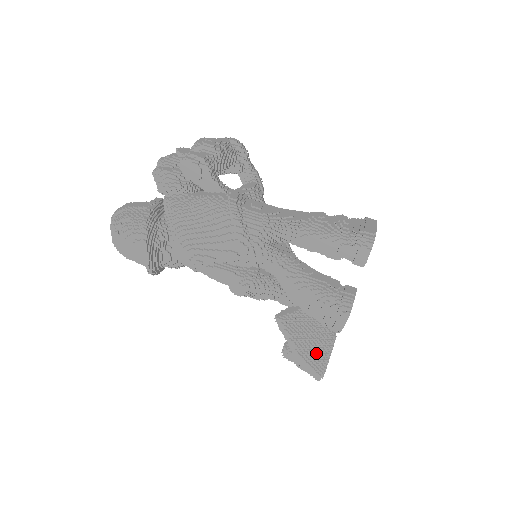
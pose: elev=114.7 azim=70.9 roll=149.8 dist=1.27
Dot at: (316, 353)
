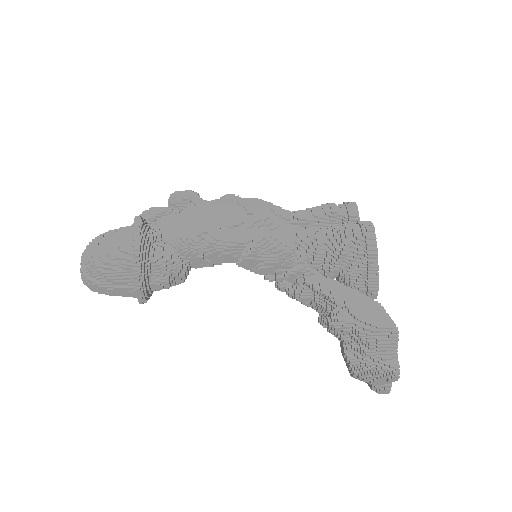
Dot at: (370, 309)
